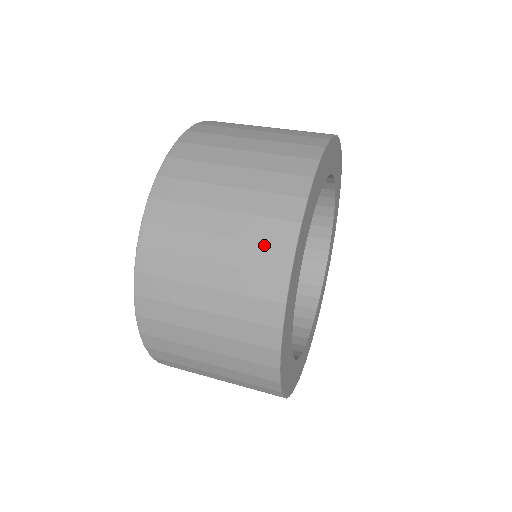
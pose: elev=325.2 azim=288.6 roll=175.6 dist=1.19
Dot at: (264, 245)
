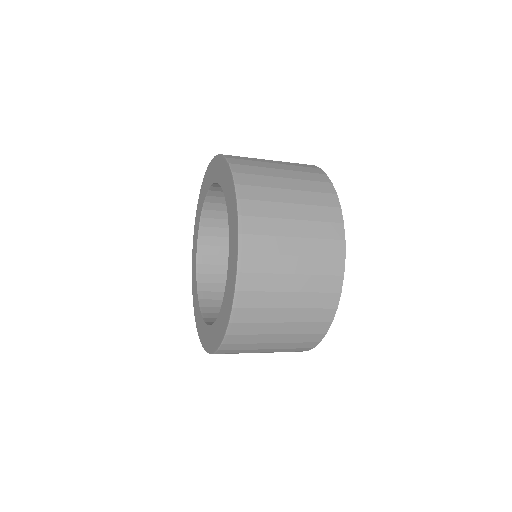
Dot at: (298, 163)
